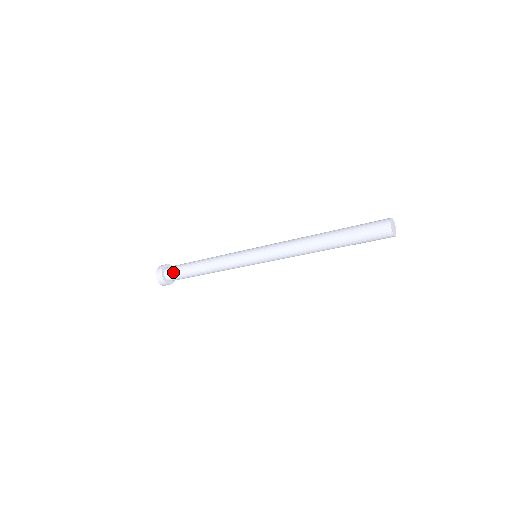
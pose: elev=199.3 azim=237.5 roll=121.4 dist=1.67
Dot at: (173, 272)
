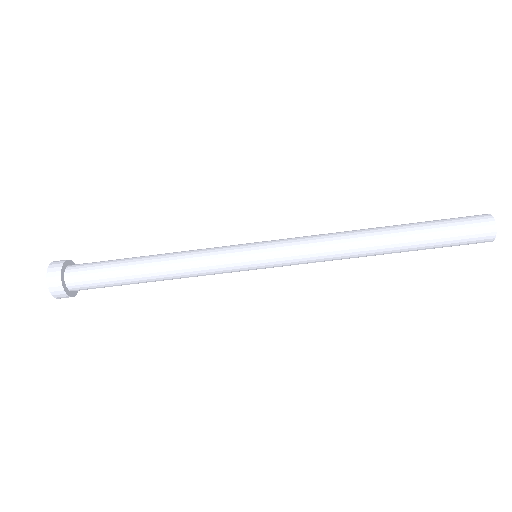
Dot at: (86, 267)
